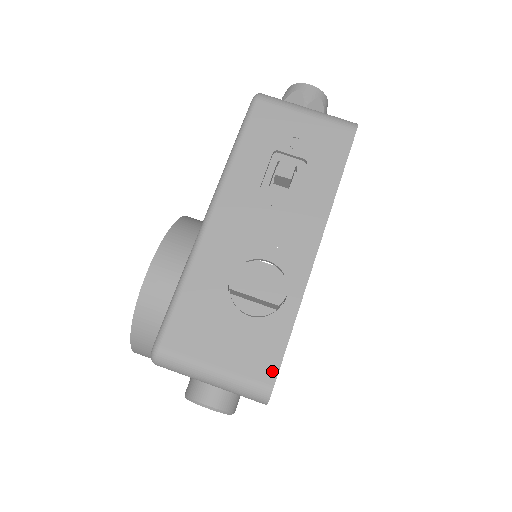
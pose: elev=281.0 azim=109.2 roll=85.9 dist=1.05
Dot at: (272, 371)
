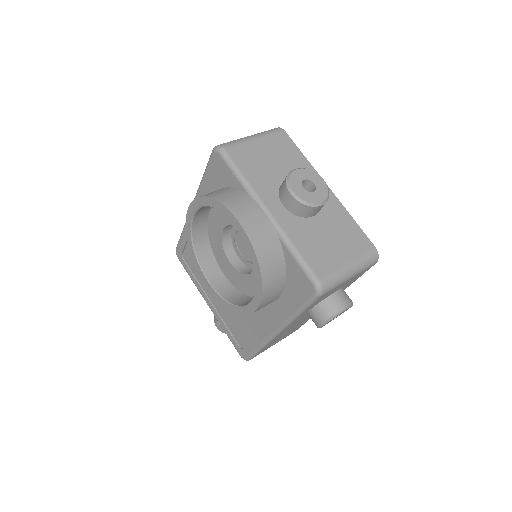
Dot at: occluded
